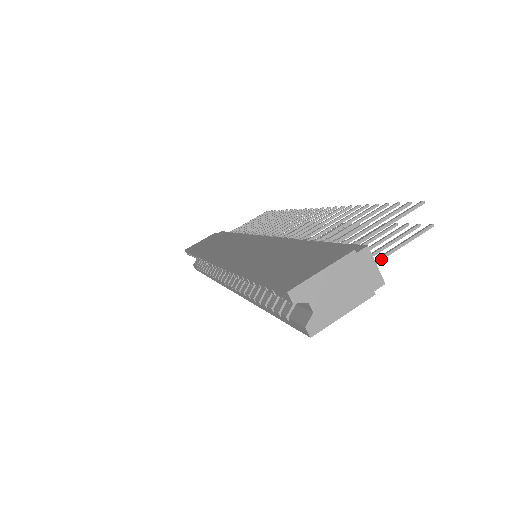
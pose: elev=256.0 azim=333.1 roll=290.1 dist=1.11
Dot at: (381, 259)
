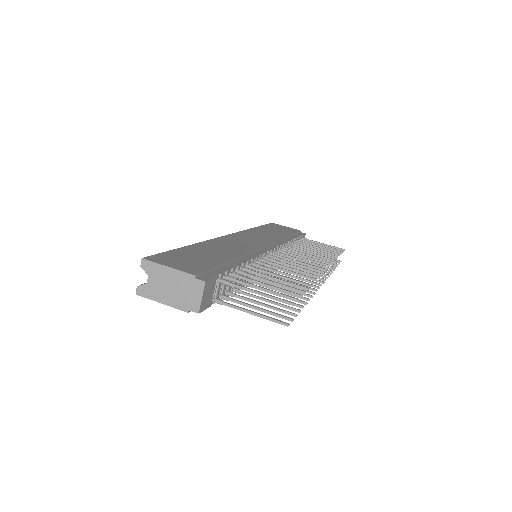
Dot at: (234, 307)
